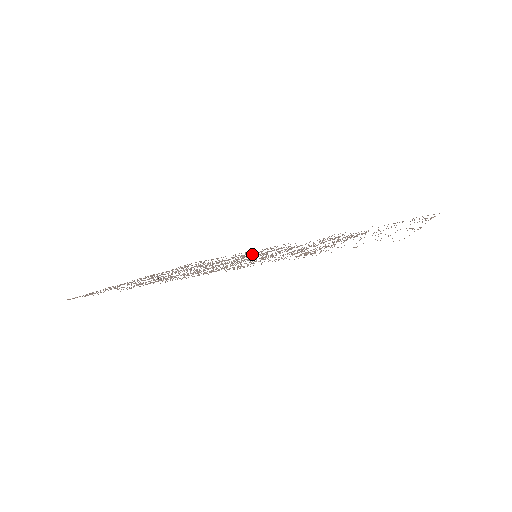
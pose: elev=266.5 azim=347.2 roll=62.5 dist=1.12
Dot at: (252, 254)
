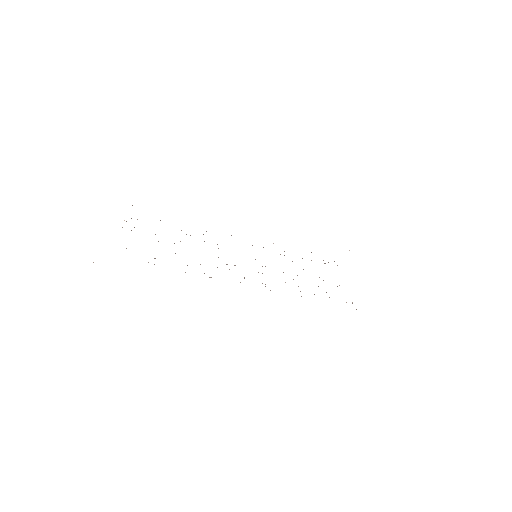
Dot at: occluded
